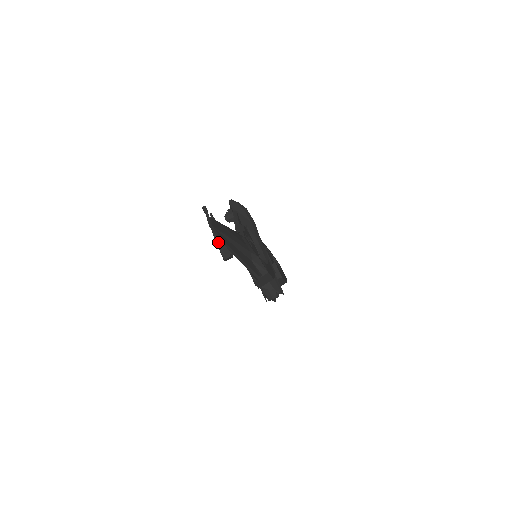
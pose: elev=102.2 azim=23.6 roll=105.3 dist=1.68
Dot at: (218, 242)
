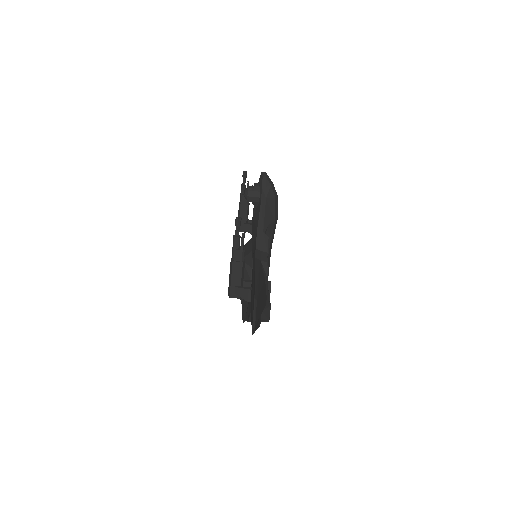
Dot at: (234, 274)
